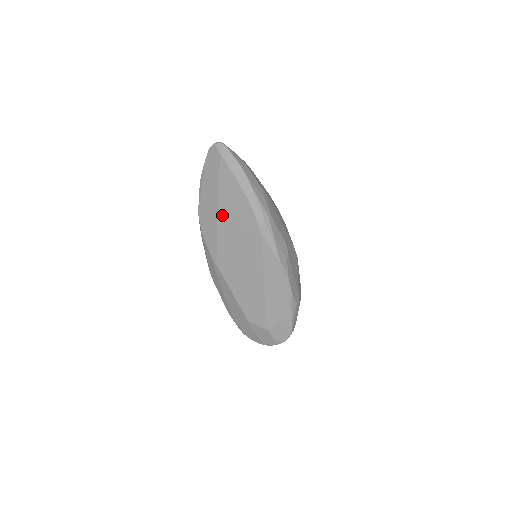
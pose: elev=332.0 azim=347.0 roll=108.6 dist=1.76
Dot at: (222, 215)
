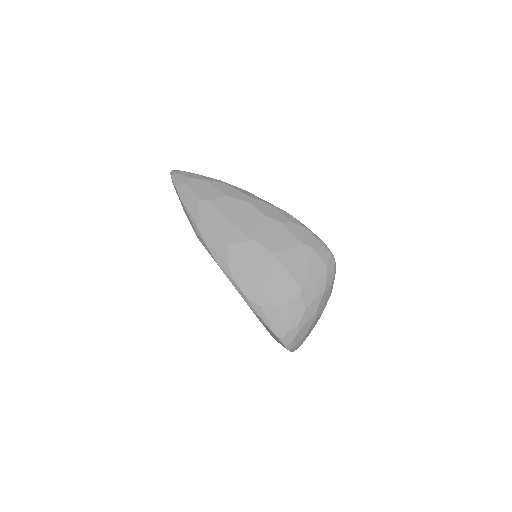
Dot at: occluded
